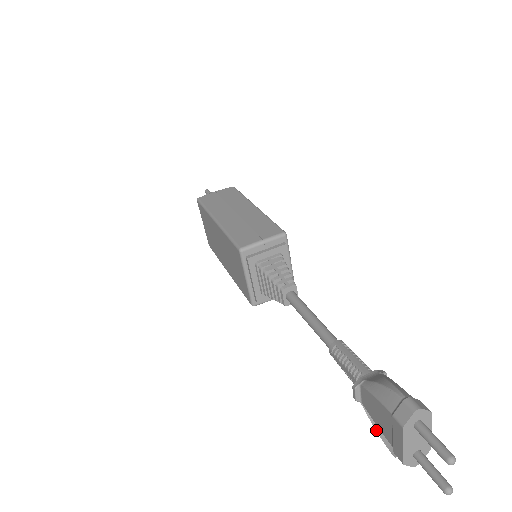
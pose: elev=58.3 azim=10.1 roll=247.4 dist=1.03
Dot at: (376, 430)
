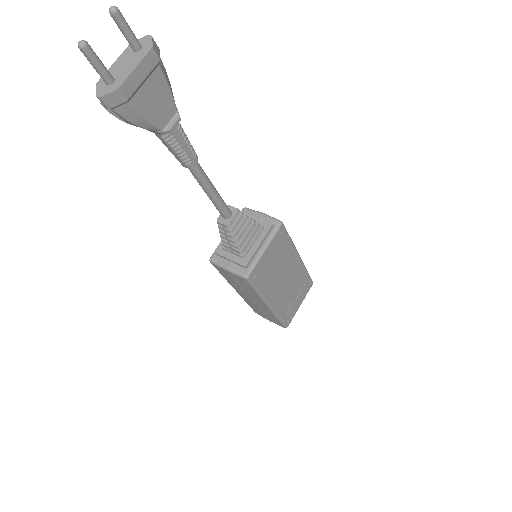
Dot at: (123, 121)
